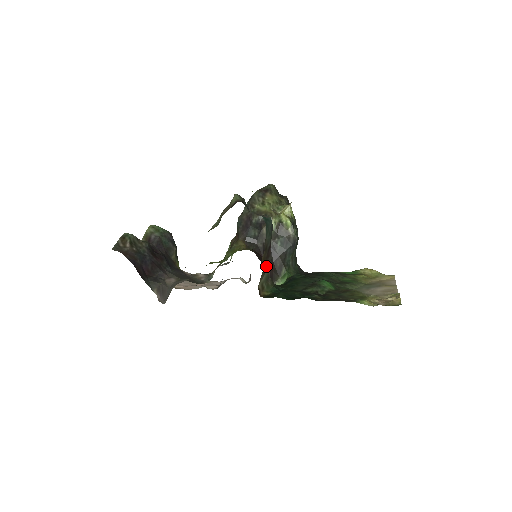
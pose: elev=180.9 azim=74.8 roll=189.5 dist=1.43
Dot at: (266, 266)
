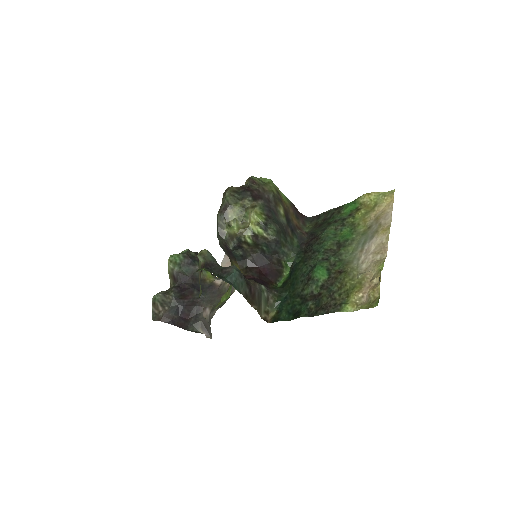
Dot at: (258, 301)
